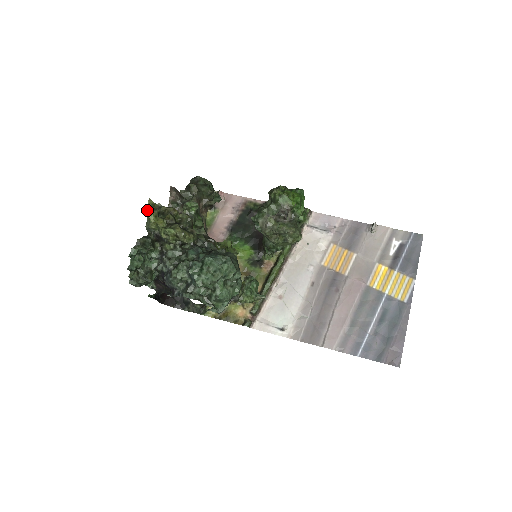
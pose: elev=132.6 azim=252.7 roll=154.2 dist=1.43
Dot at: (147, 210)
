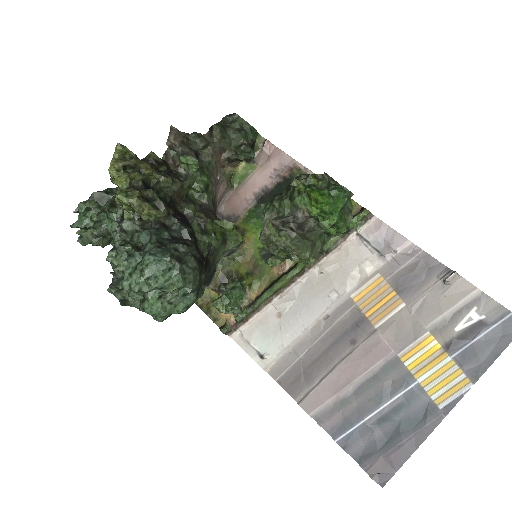
Dot at: (112, 158)
